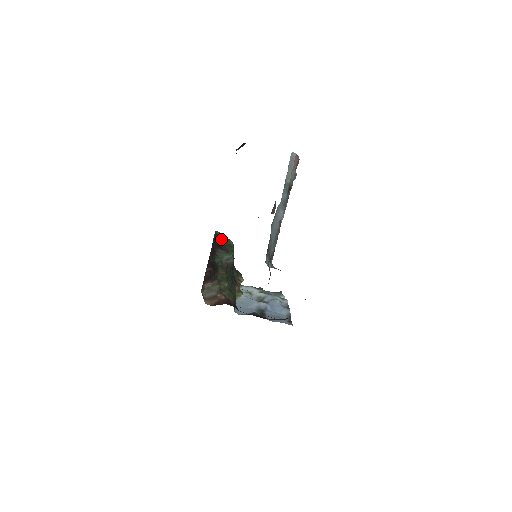
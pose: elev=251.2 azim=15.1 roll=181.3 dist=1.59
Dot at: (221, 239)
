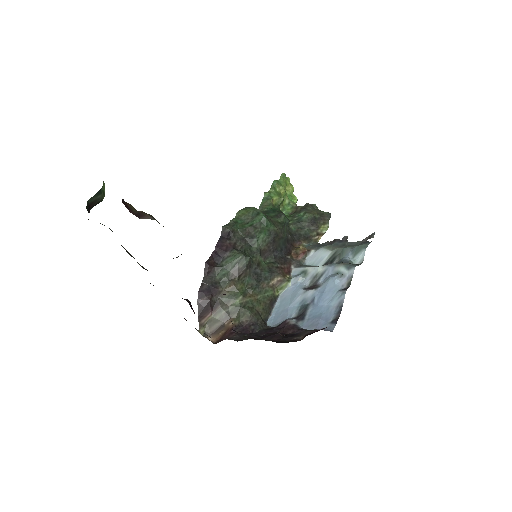
Dot at: (245, 222)
